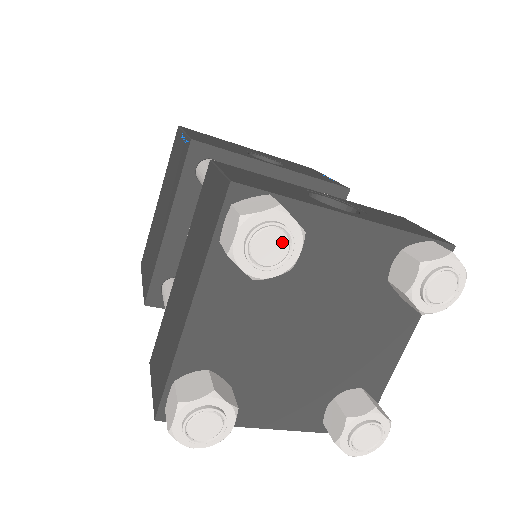
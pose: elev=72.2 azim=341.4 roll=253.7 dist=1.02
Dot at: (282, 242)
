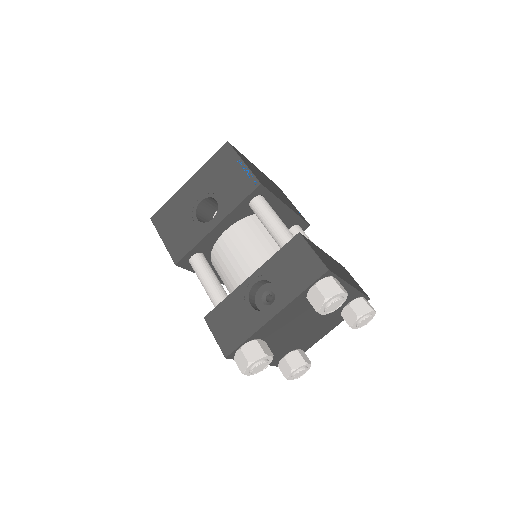
Dot at: (261, 365)
